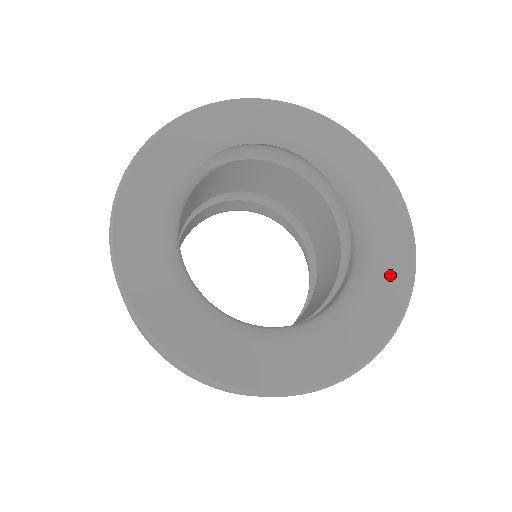
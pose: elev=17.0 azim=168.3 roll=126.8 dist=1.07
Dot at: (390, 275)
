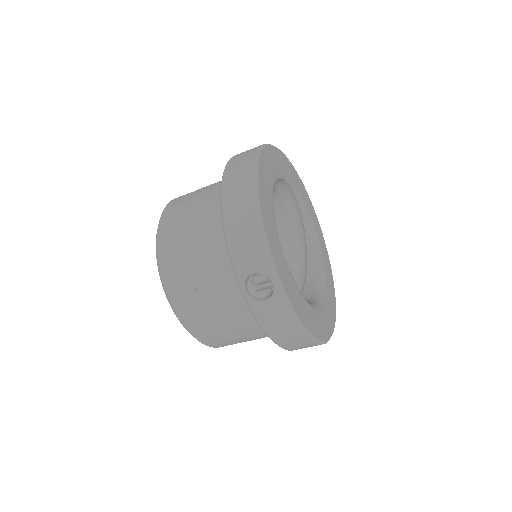
Dot at: (330, 283)
